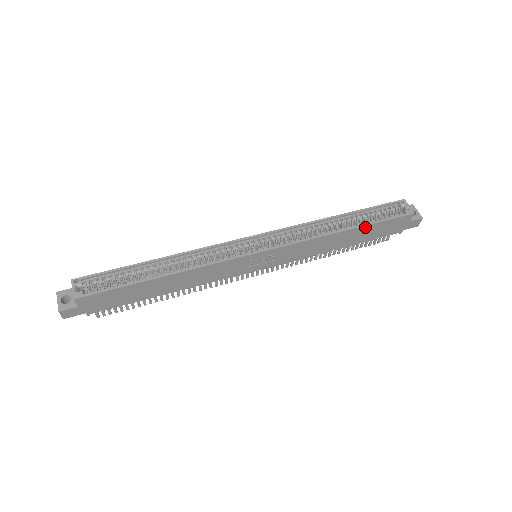
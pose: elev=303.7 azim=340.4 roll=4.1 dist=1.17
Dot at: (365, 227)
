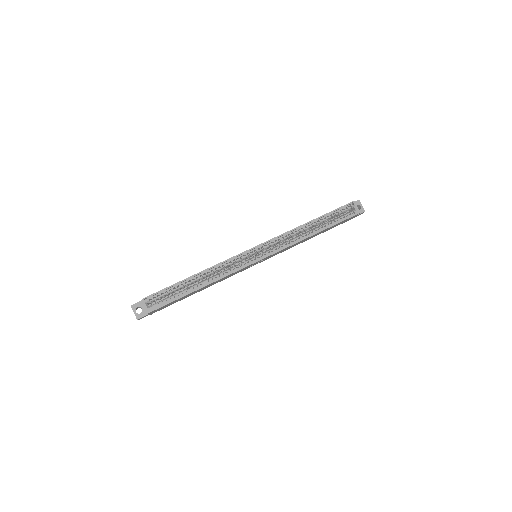
Dot at: (328, 228)
